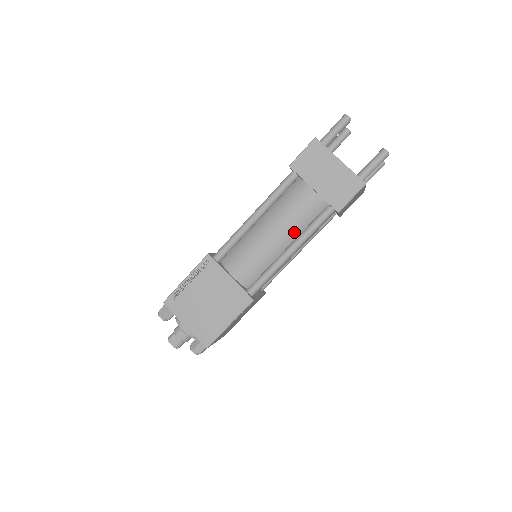
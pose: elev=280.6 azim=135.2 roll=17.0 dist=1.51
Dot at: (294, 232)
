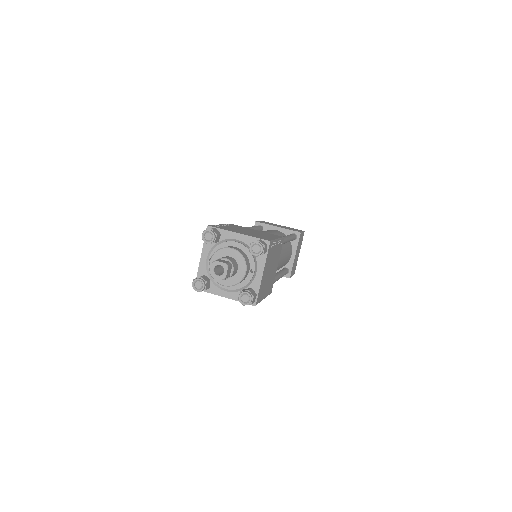
Dot at: occluded
